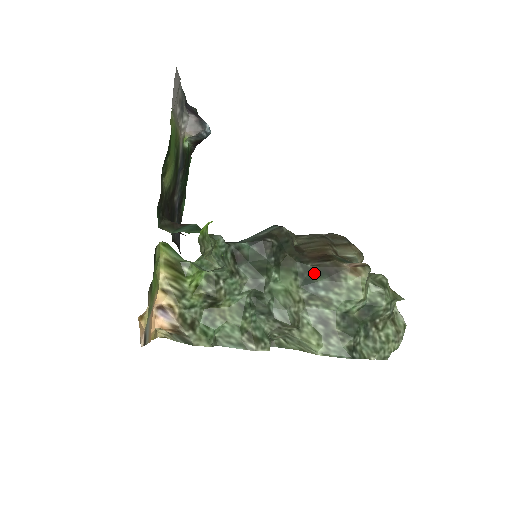
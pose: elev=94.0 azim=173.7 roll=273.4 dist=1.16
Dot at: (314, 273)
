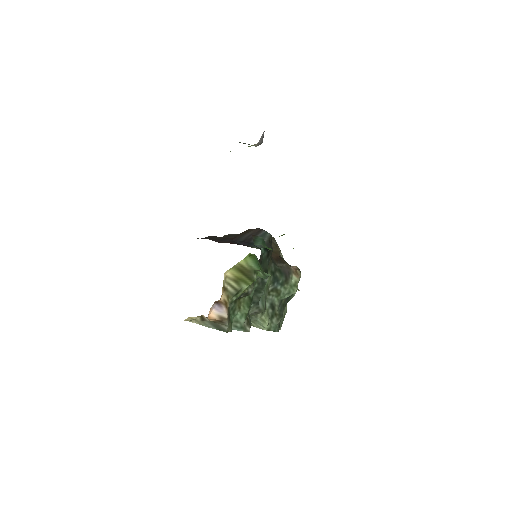
Dot at: (279, 273)
